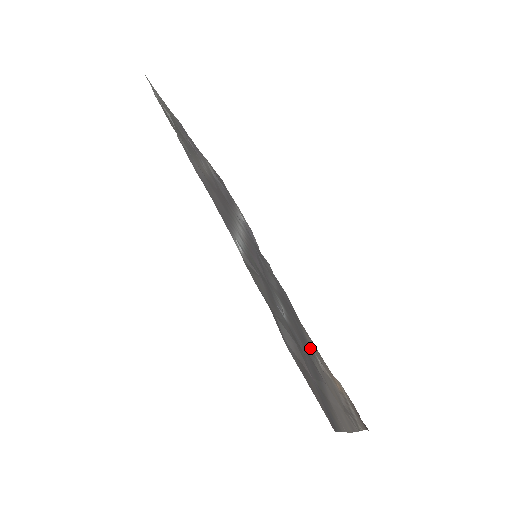
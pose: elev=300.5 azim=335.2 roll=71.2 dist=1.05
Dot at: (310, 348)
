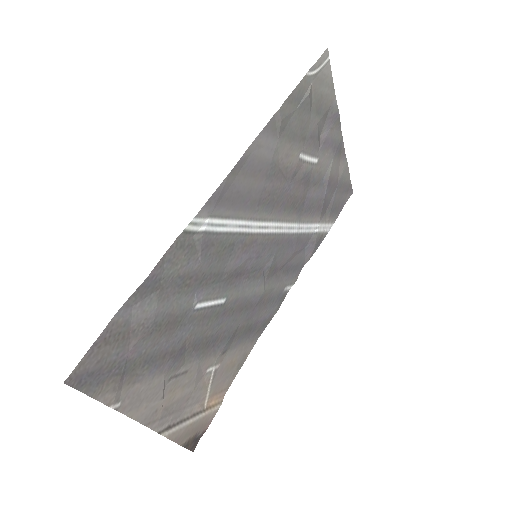
Dot at: (212, 353)
